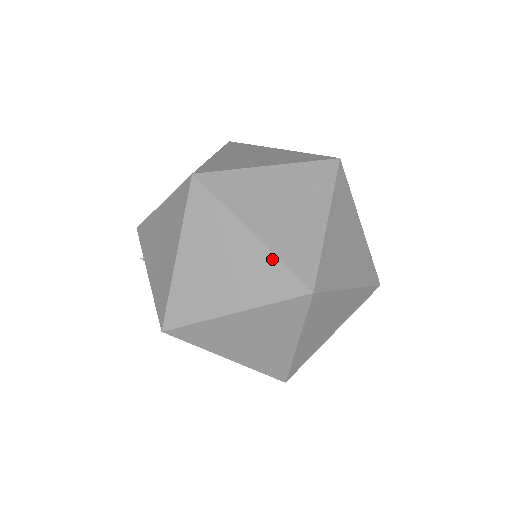
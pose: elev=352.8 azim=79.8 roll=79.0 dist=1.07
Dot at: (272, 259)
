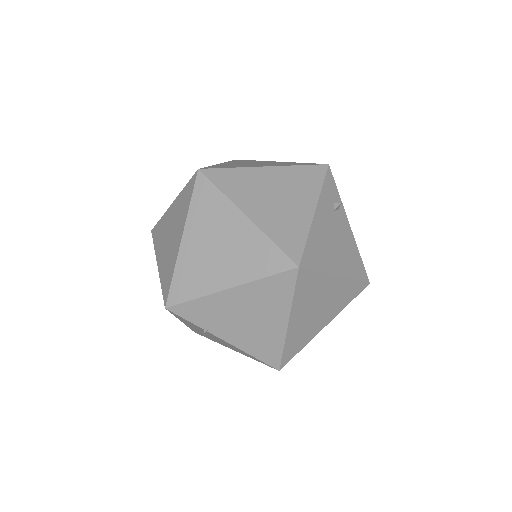
Dot at: (350, 282)
